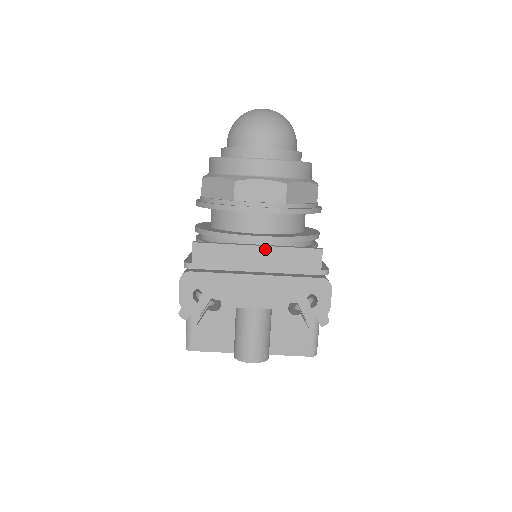
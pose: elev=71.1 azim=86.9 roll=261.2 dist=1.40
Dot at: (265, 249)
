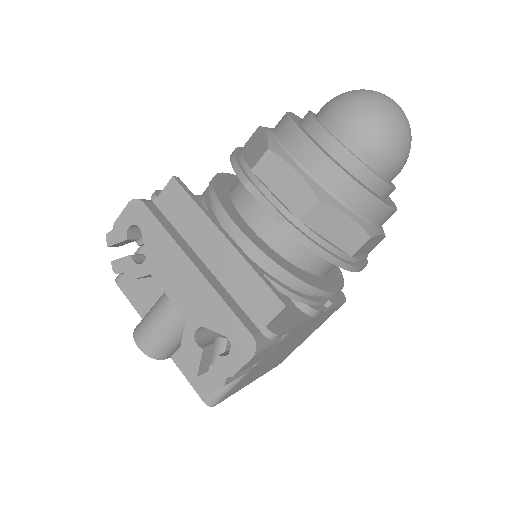
Dot at: (230, 248)
